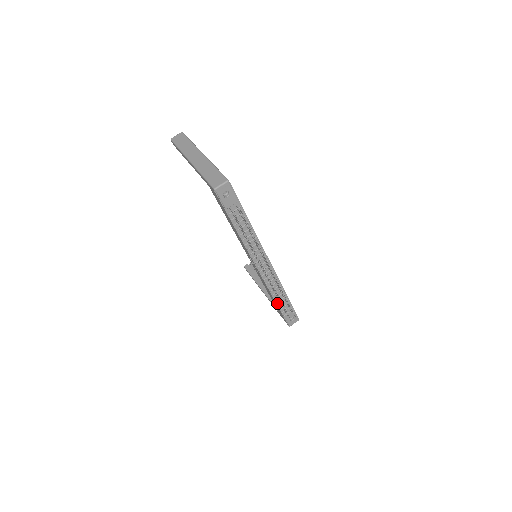
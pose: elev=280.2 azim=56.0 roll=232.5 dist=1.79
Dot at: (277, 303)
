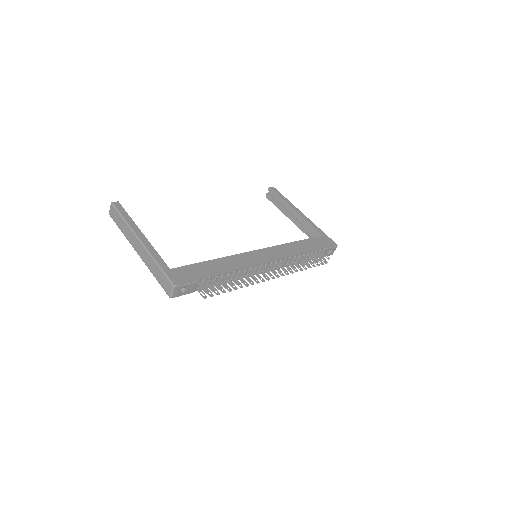
Dot at: occluded
